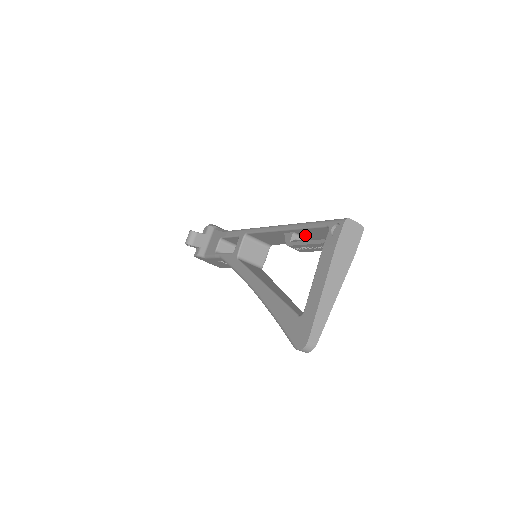
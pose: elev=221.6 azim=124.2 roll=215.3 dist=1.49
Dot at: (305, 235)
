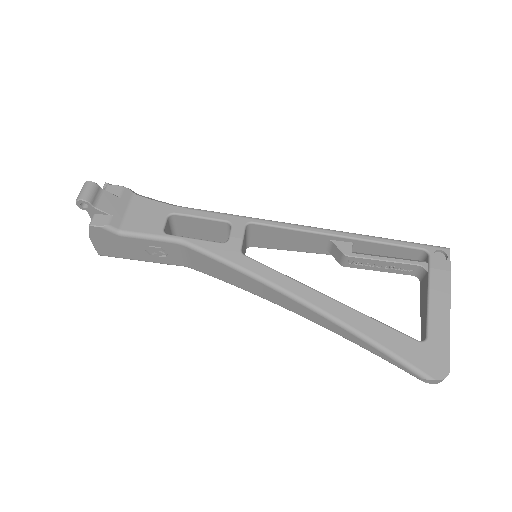
Dot at: (360, 249)
